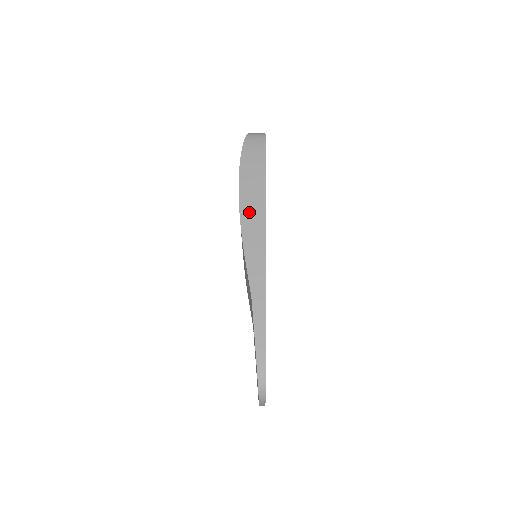
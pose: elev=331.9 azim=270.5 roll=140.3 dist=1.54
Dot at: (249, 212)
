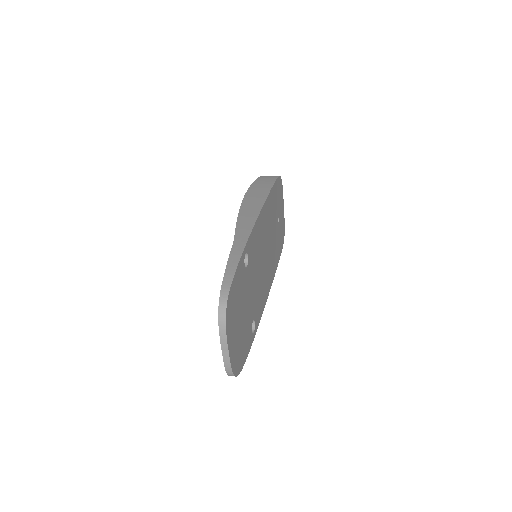
Dot at: (250, 201)
